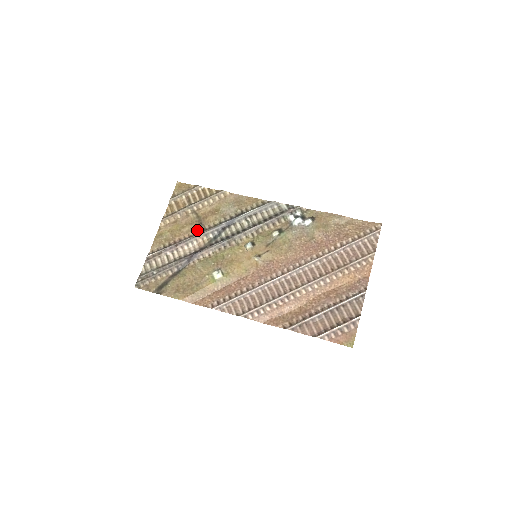
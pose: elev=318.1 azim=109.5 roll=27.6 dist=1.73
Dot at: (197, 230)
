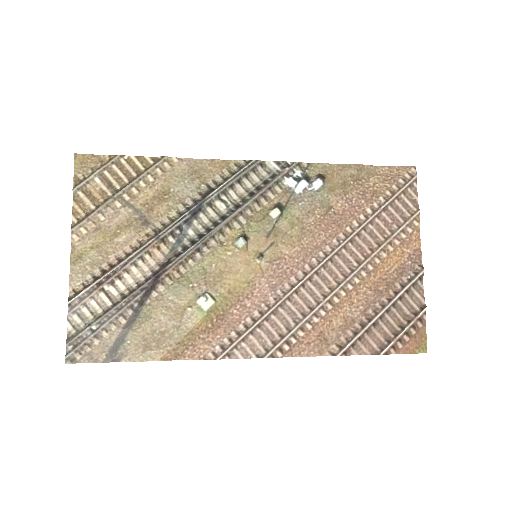
Dot at: (143, 234)
